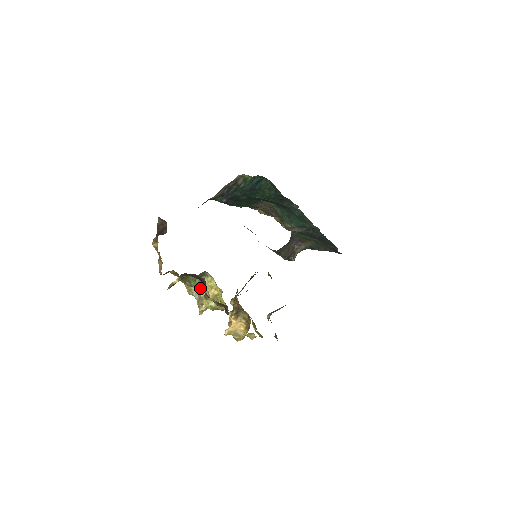
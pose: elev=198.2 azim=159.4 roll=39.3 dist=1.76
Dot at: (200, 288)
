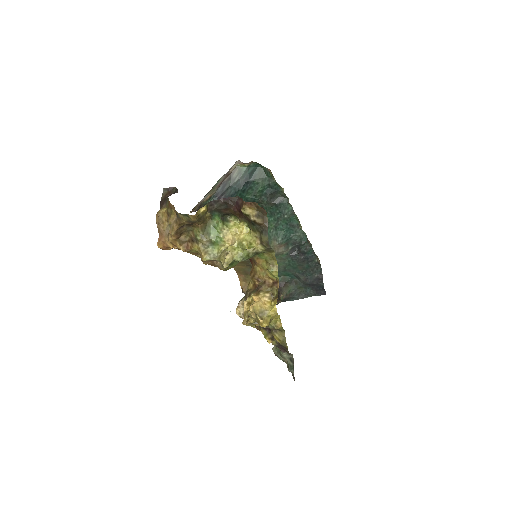
Dot at: (220, 241)
